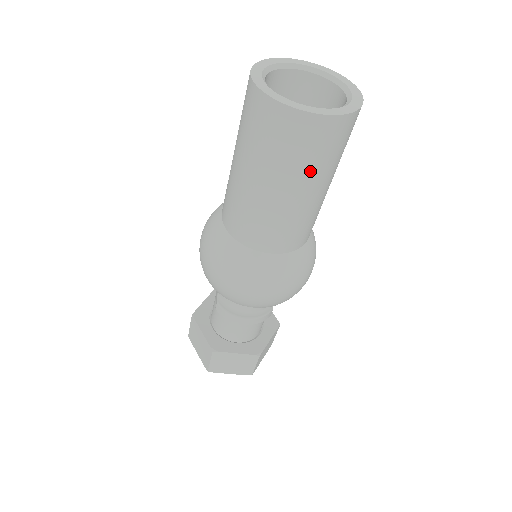
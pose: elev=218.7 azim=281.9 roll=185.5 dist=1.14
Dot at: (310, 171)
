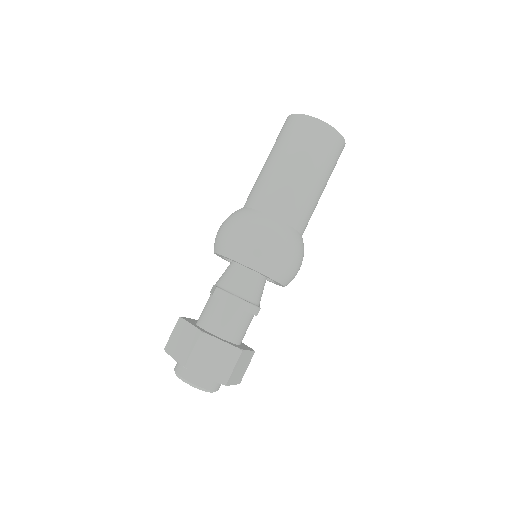
Dot at: (318, 160)
